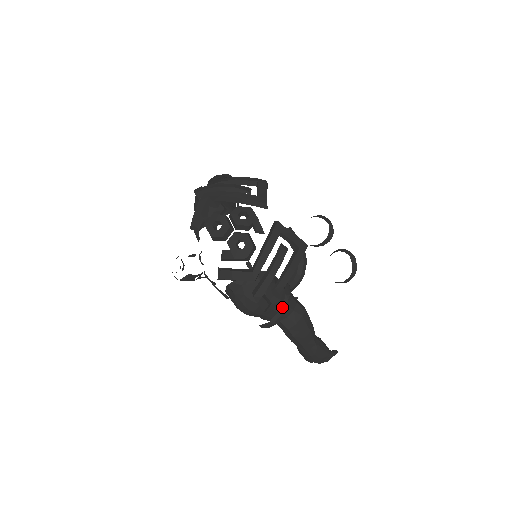
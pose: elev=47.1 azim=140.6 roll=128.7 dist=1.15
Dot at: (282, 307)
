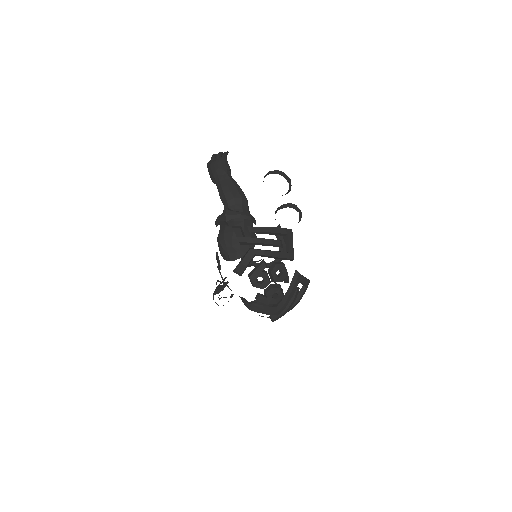
Dot at: occluded
